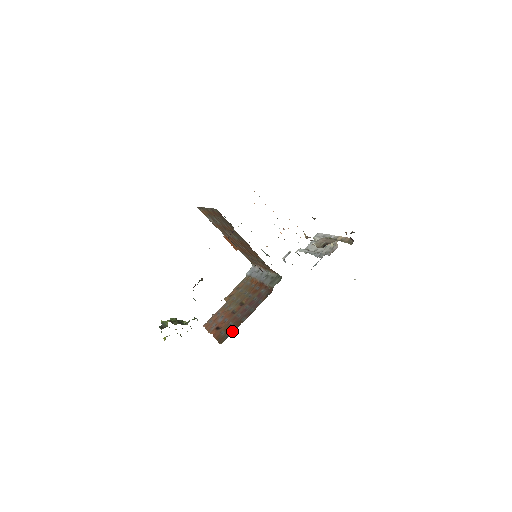
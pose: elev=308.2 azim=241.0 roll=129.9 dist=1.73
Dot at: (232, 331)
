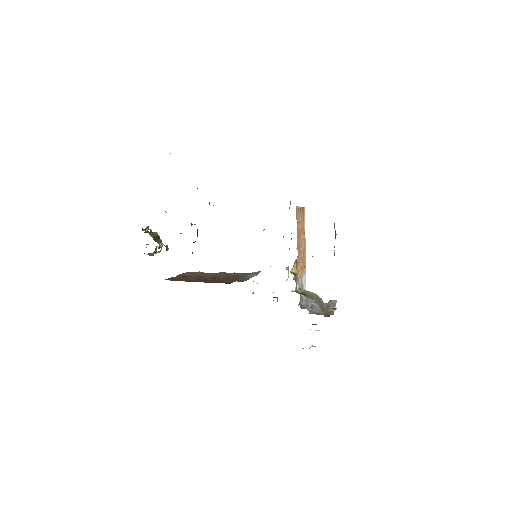
Dot at: (179, 280)
